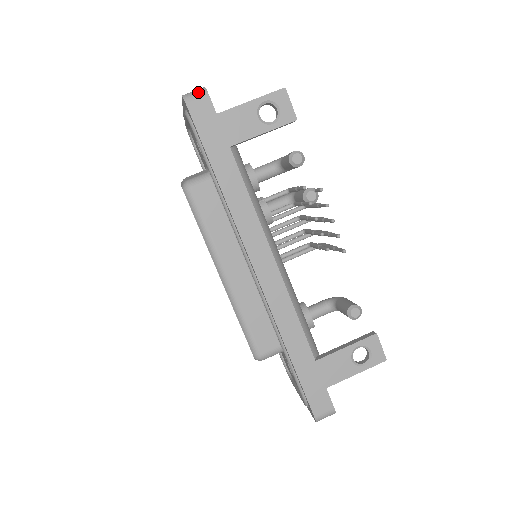
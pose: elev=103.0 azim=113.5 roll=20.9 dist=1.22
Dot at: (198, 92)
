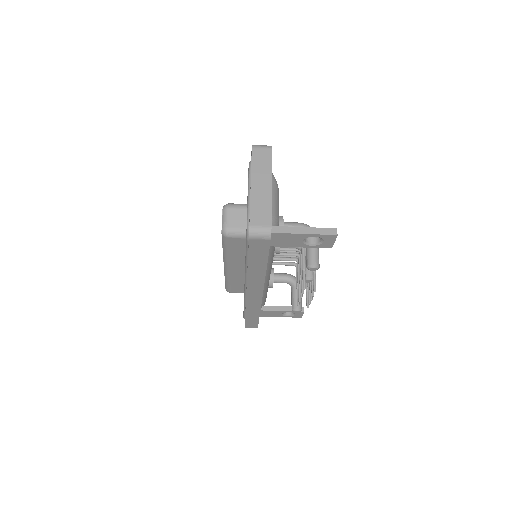
Dot at: (263, 235)
